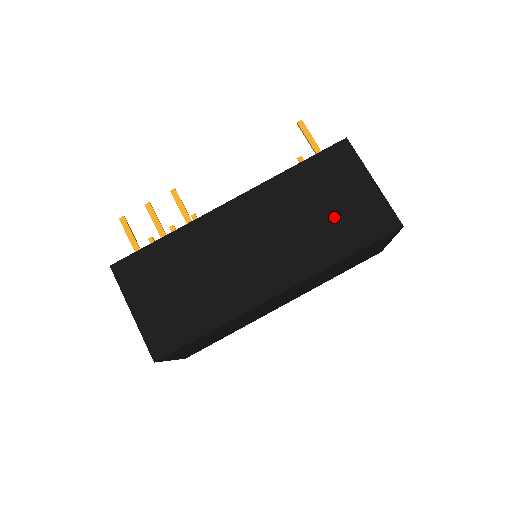
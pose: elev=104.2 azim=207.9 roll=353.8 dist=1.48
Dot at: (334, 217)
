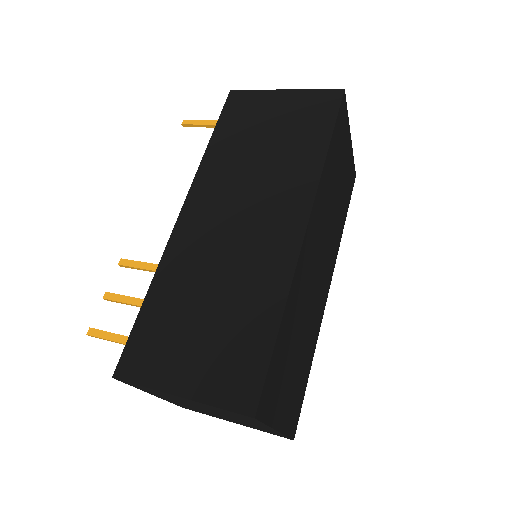
Dot at: (283, 136)
